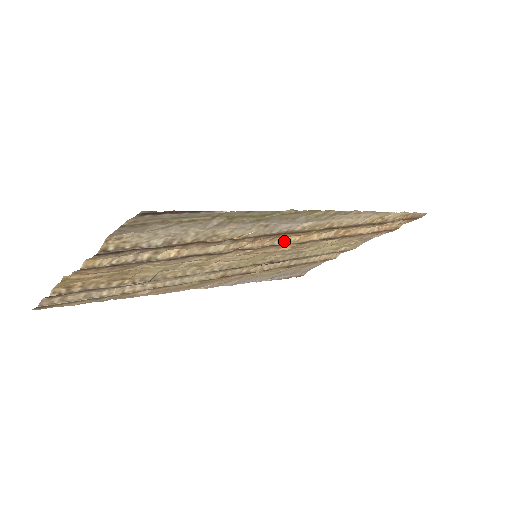
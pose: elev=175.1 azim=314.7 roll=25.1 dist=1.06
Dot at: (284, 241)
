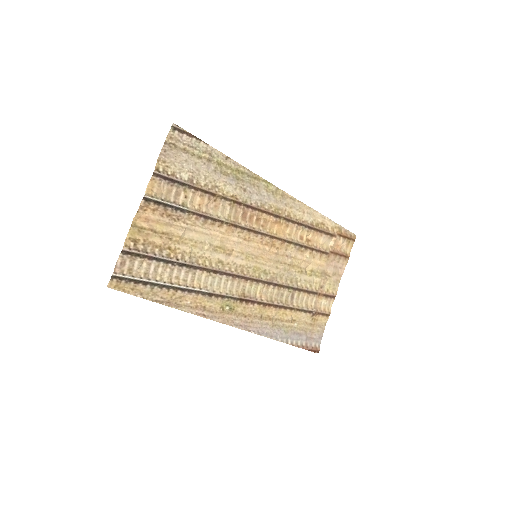
Dot at: (266, 230)
